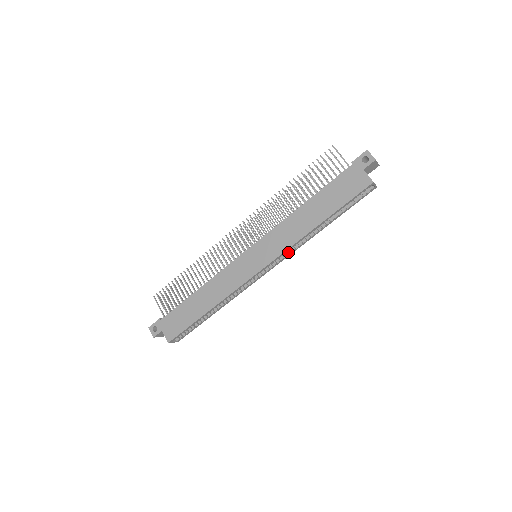
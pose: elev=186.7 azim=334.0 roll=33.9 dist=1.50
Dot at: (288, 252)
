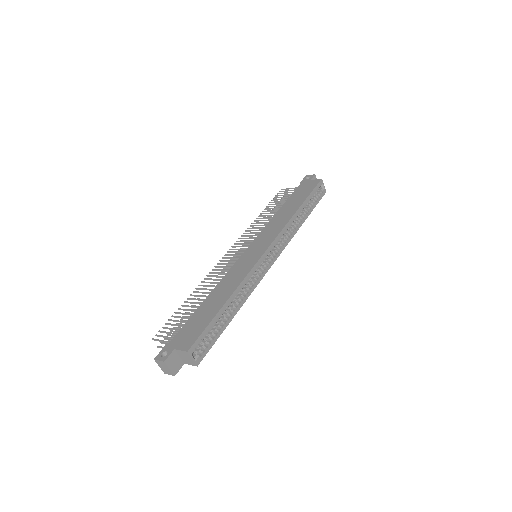
Dot at: (284, 243)
